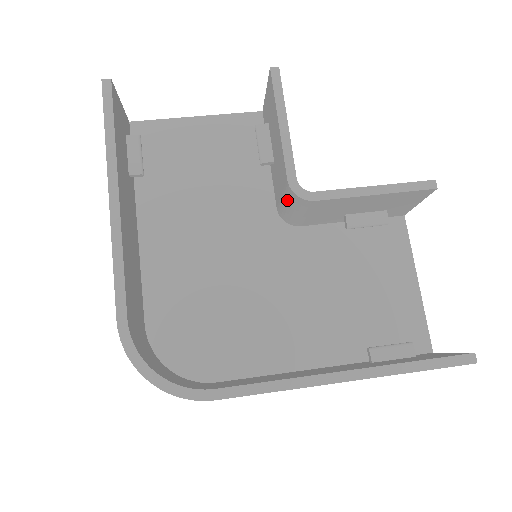
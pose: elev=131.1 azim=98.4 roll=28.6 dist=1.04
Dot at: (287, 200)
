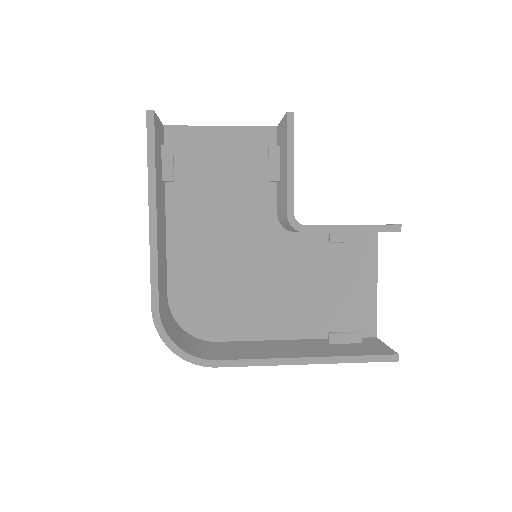
Dot at: (285, 222)
